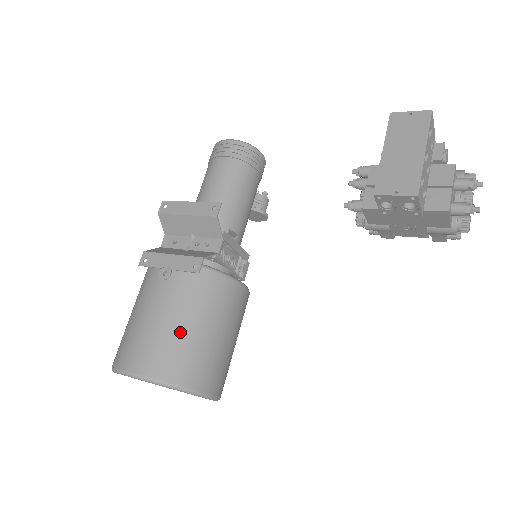
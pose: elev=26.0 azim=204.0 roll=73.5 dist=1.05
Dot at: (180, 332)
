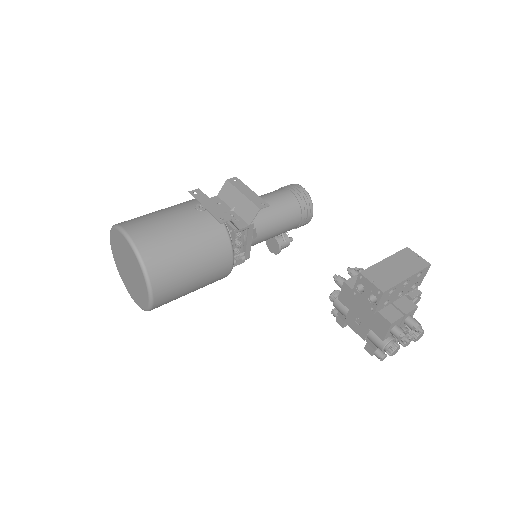
Dot at: (177, 242)
